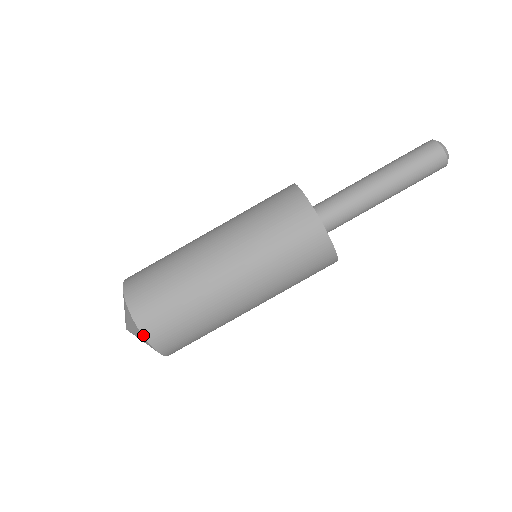
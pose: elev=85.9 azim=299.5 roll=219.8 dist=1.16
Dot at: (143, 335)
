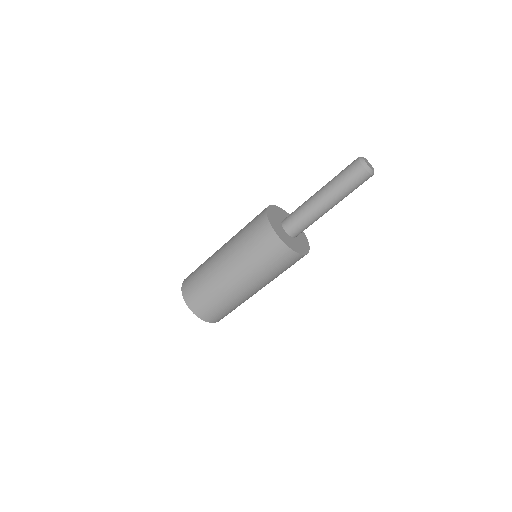
Dot at: (191, 310)
